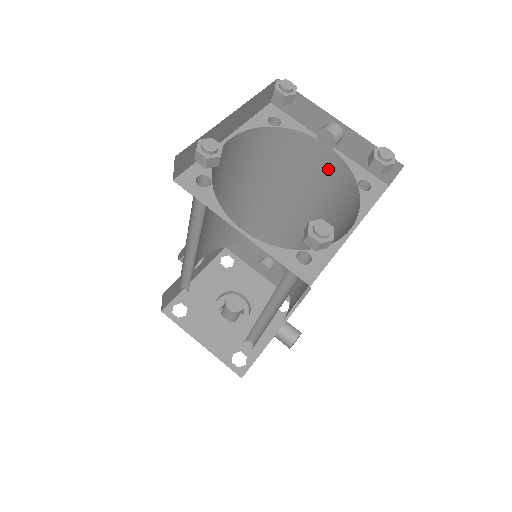
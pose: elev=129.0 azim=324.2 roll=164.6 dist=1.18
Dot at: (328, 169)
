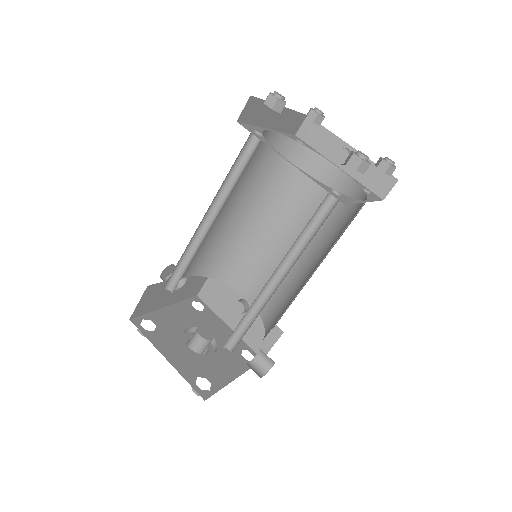
Dot at: (333, 188)
